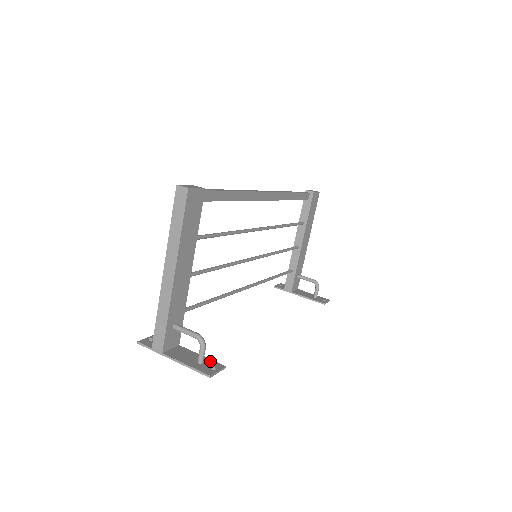
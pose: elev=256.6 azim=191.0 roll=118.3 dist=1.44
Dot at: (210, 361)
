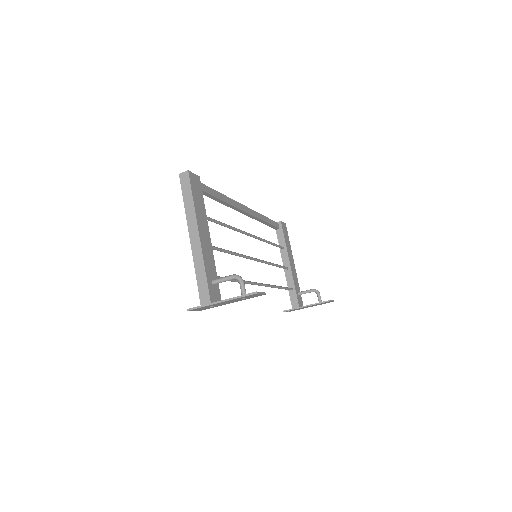
Dot at: occluded
